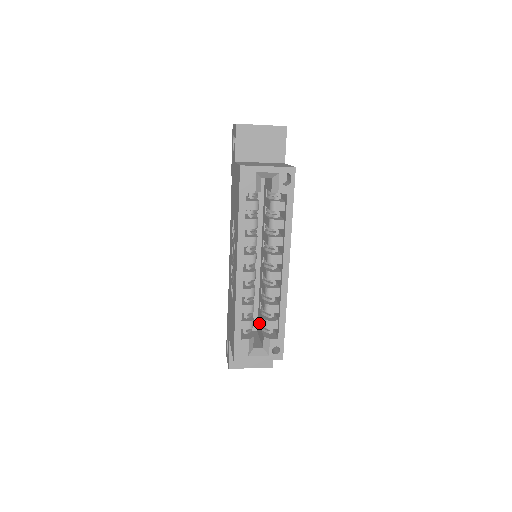
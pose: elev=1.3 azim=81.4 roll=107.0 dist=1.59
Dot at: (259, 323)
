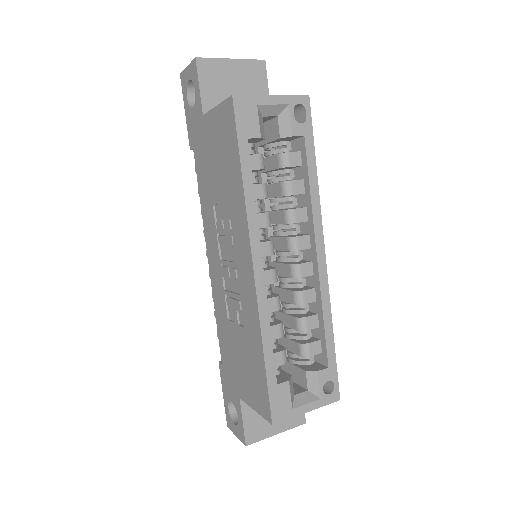
Dot at: occluded
